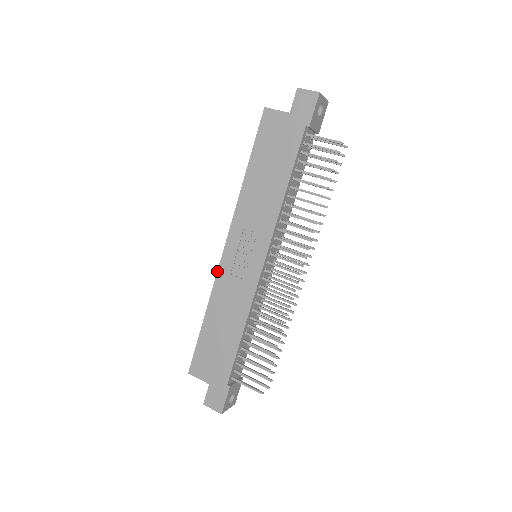
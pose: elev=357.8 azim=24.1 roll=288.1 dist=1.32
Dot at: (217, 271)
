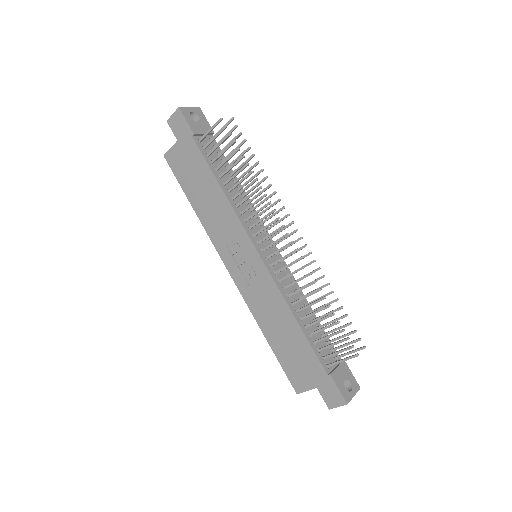
Dot at: occluded
